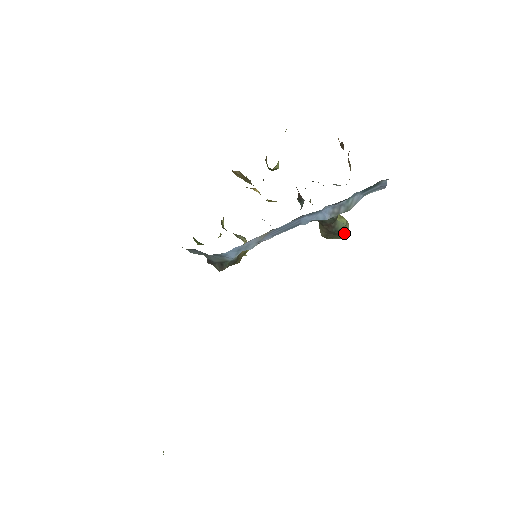
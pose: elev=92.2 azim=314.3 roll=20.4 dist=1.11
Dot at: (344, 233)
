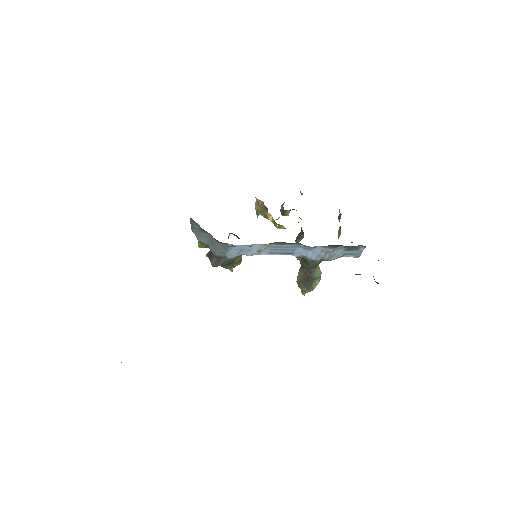
Dot at: (314, 285)
